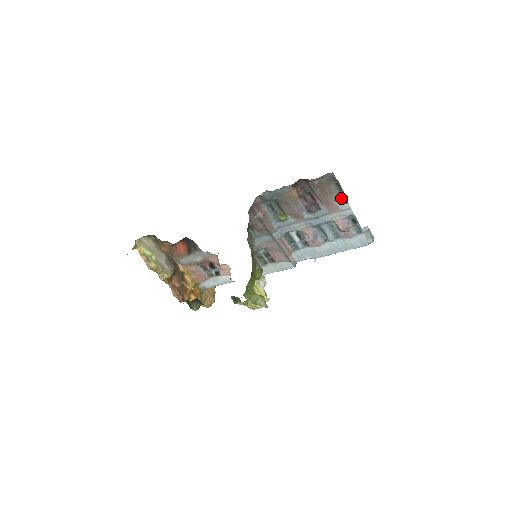
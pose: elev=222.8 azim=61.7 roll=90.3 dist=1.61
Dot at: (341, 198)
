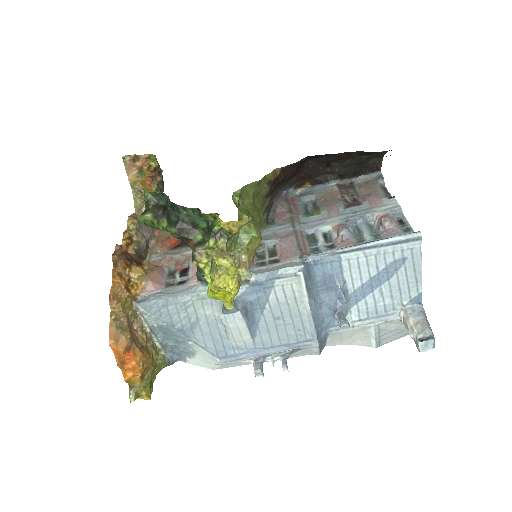
Dot at: (387, 197)
